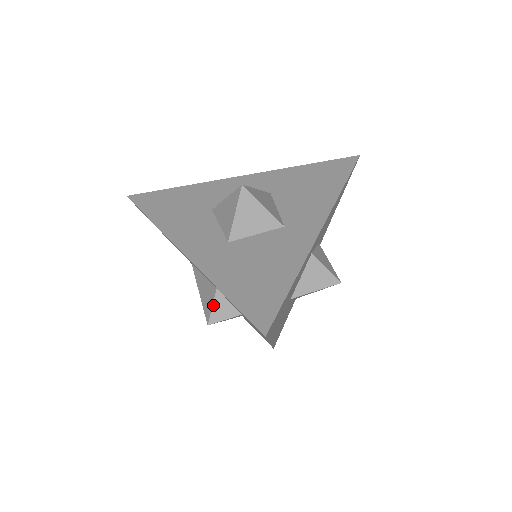
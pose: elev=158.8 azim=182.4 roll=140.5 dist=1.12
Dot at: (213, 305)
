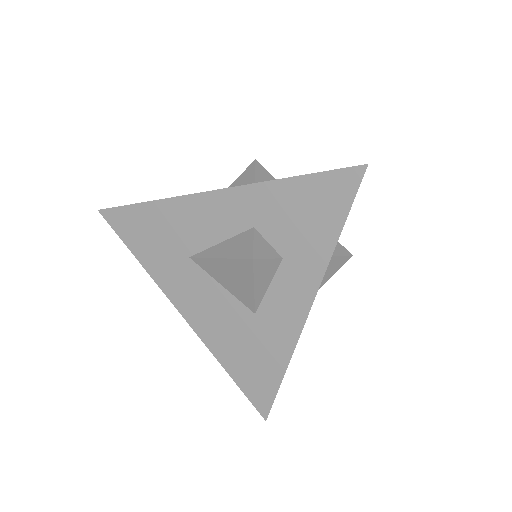
Dot at: (254, 241)
